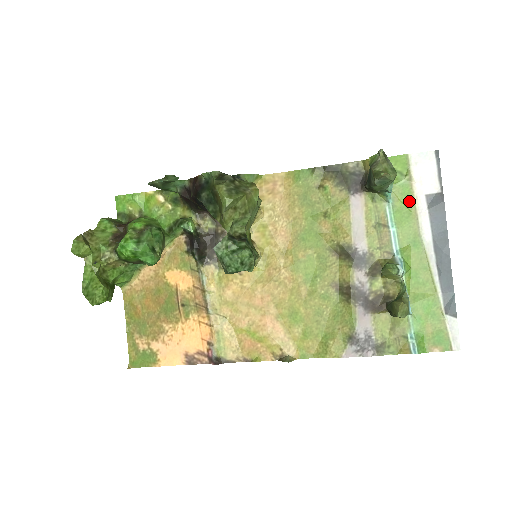
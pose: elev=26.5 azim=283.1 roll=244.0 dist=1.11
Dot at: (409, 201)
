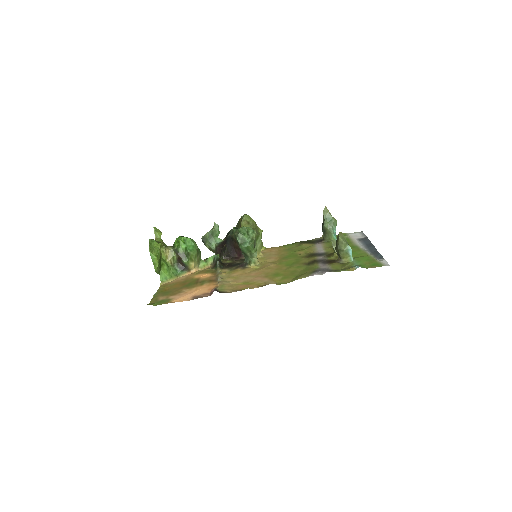
Dot at: (348, 240)
